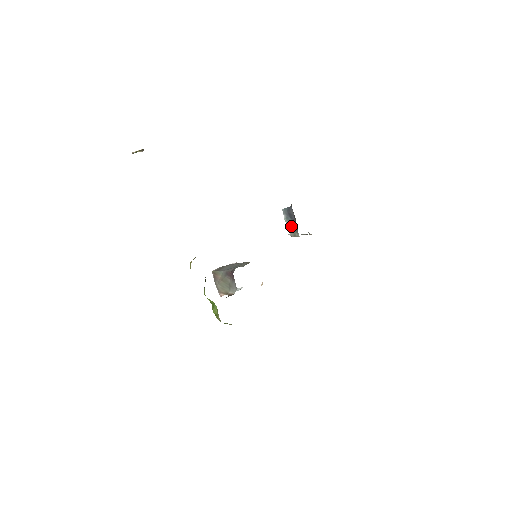
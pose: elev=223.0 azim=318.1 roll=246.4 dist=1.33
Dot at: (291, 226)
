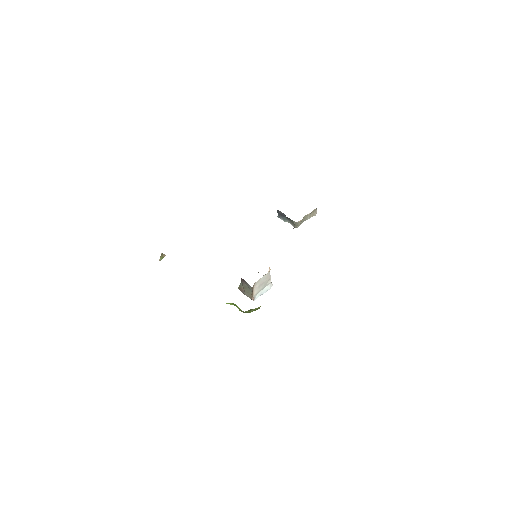
Dot at: (289, 221)
